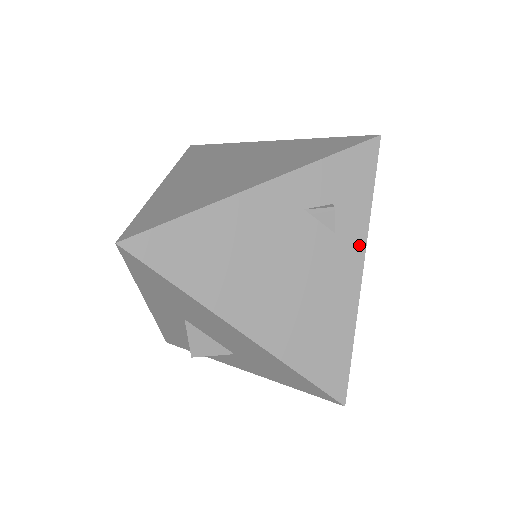
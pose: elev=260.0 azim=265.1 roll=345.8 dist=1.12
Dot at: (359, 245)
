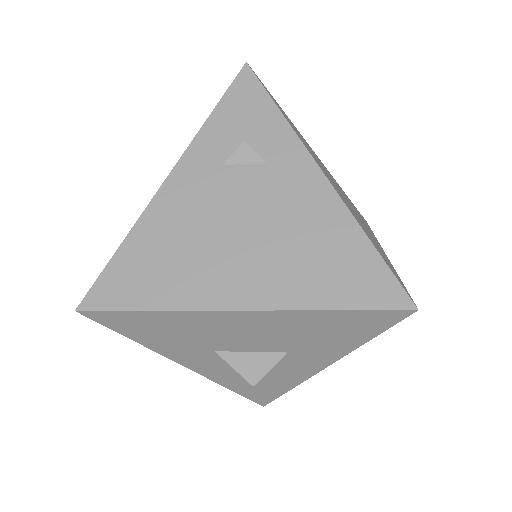
Dot at: (299, 154)
